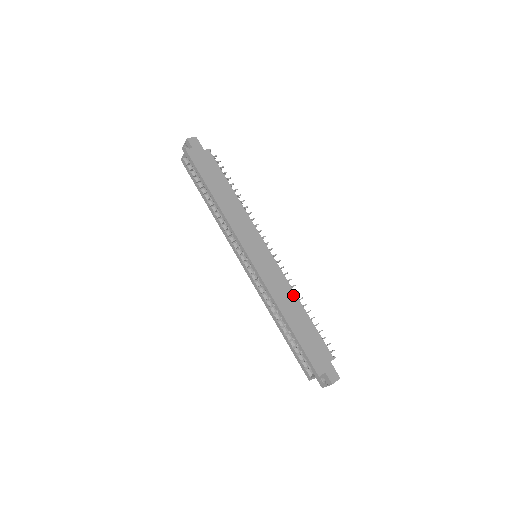
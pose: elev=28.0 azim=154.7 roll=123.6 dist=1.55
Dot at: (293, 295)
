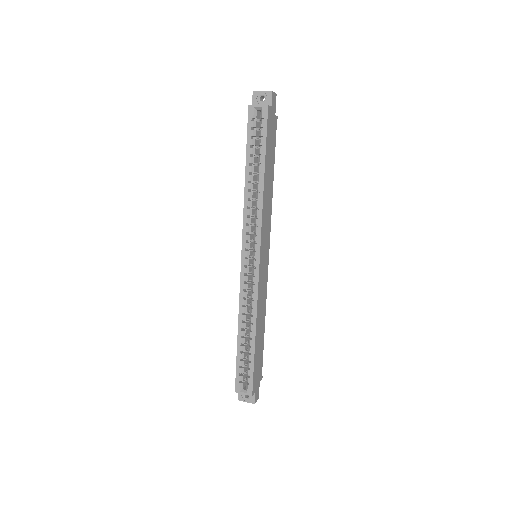
Dot at: (265, 310)
